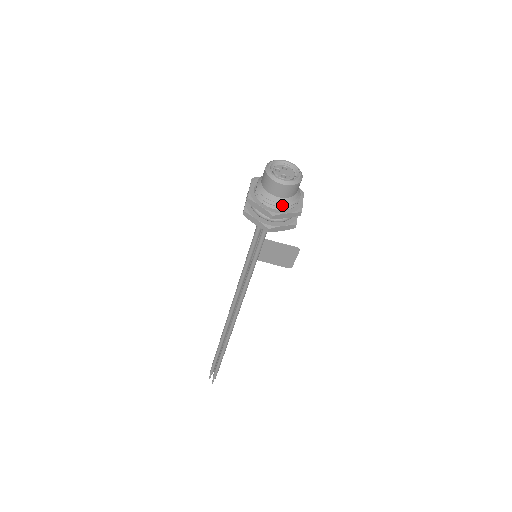
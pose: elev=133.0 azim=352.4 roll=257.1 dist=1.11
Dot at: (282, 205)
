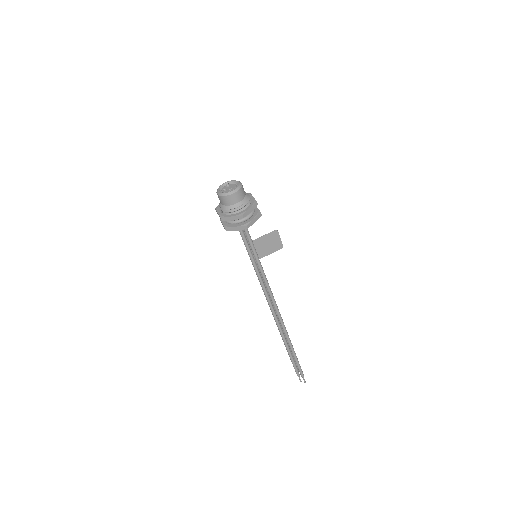
Dot at: (243, 206)
